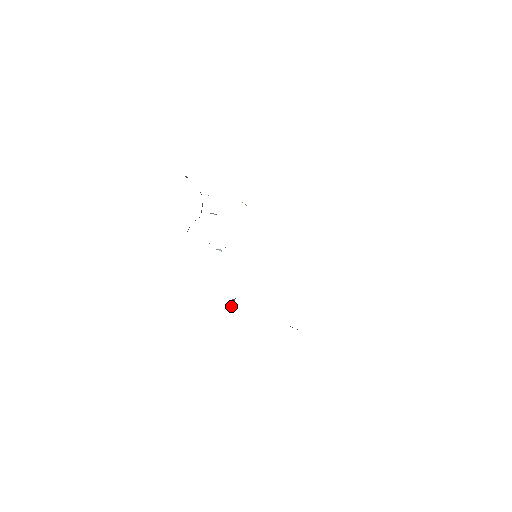
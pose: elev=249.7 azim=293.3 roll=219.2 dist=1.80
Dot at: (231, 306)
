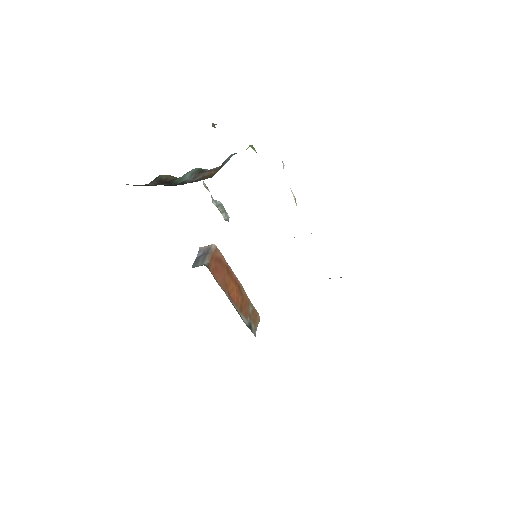
Dot at: (192, 267)
